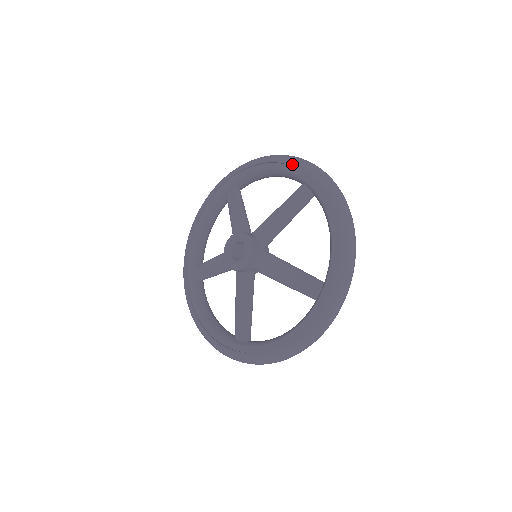
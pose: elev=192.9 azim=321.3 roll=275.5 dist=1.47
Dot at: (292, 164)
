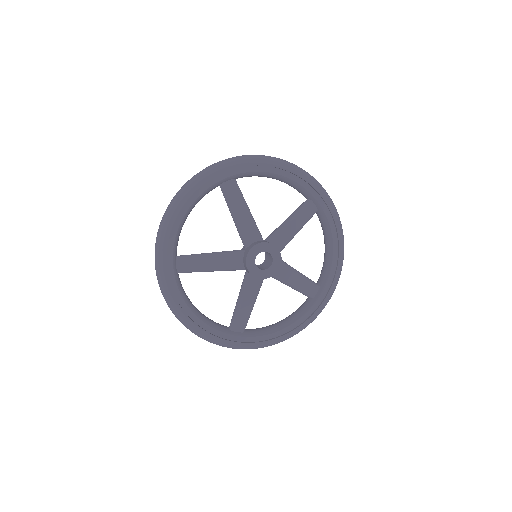
Dot at: (307, 180)
